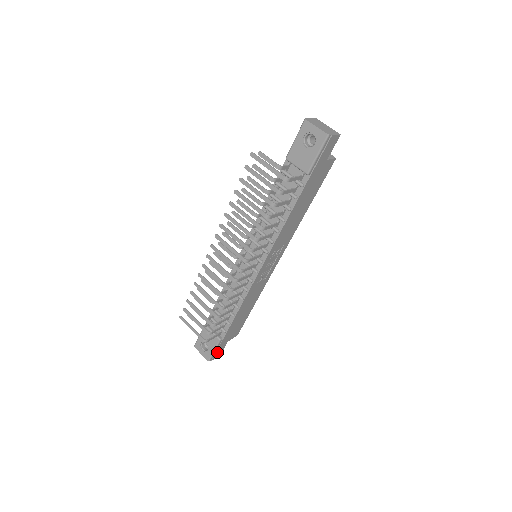
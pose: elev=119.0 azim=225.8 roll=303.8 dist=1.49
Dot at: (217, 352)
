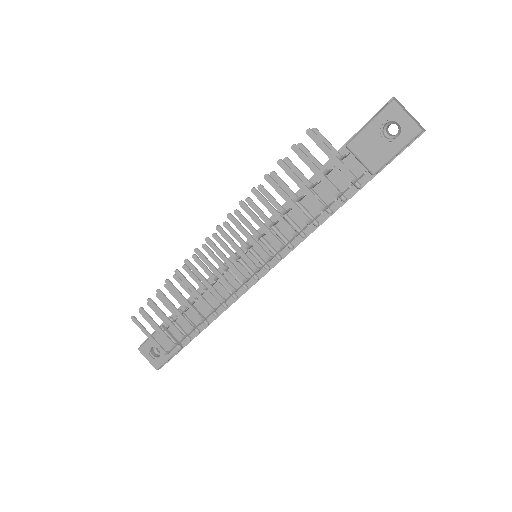
Dot at: (170, 359)
